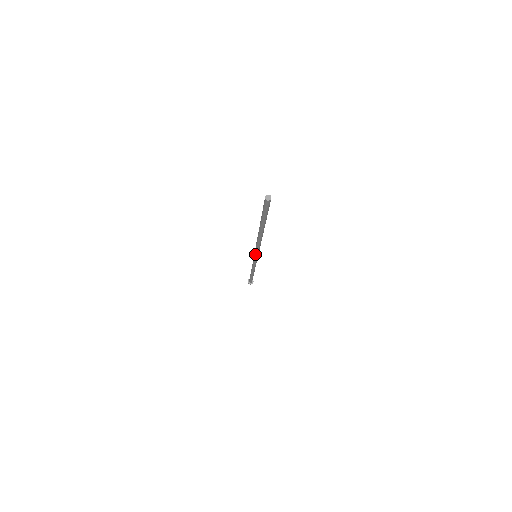
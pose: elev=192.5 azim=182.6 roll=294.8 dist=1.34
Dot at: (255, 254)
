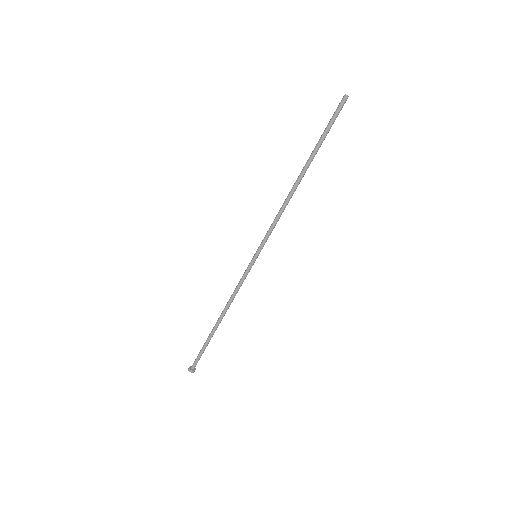
Dot at: (261, 243)
